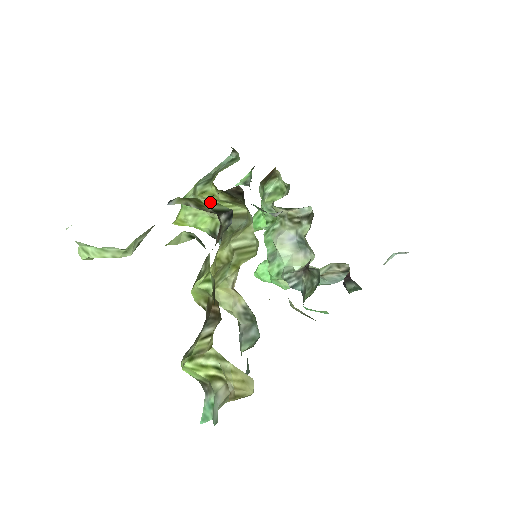
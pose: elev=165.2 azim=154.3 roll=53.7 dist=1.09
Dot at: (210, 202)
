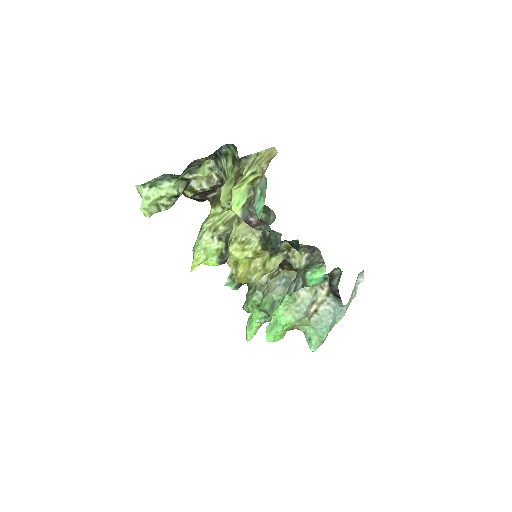
Dot at: occluded
